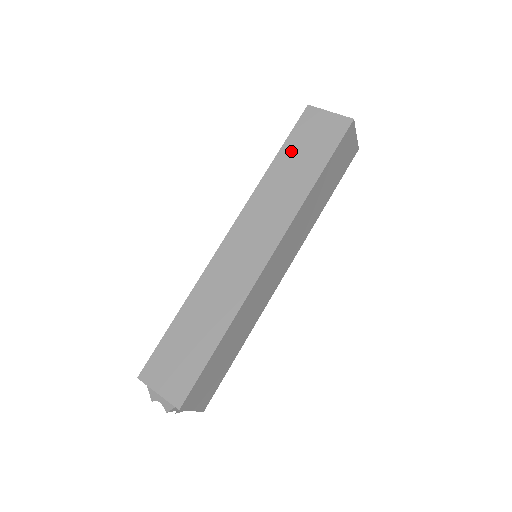
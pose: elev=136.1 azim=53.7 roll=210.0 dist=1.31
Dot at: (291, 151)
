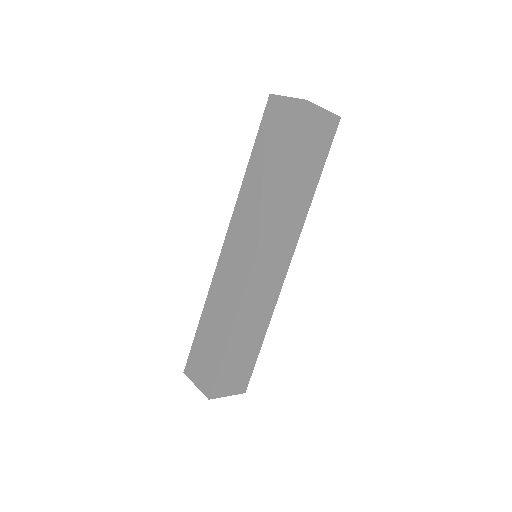
Dot at: (260, 150)
